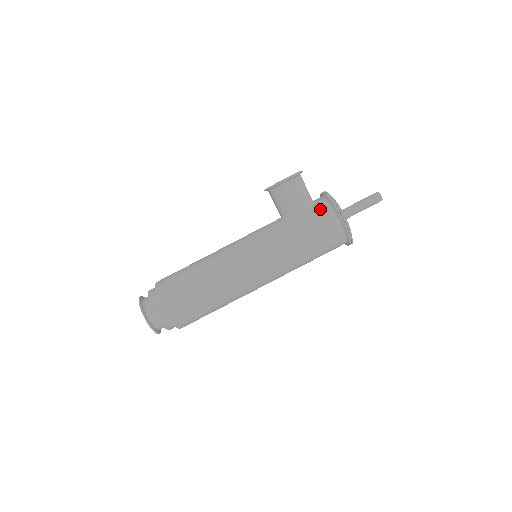
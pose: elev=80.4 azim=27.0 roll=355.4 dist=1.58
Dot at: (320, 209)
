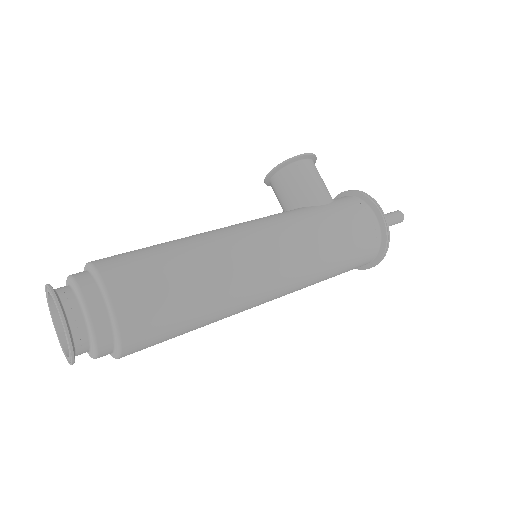
Dot at: (346, 200)
